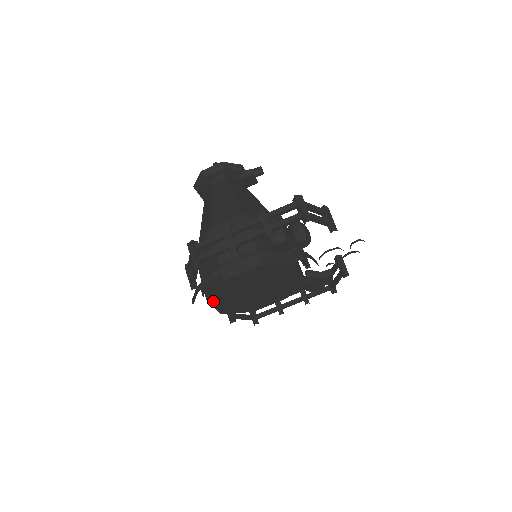
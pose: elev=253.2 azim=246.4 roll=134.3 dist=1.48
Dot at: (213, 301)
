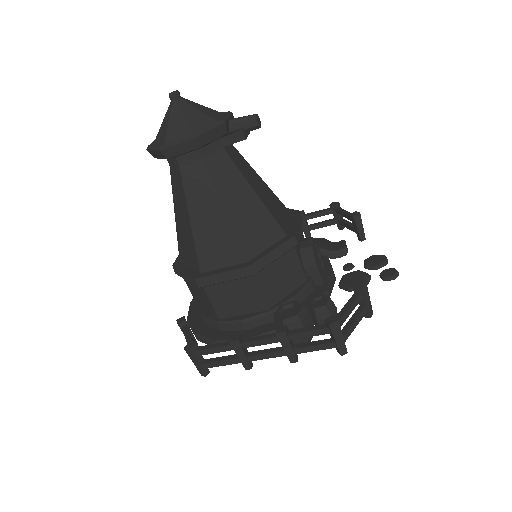
Dot at: occluded
